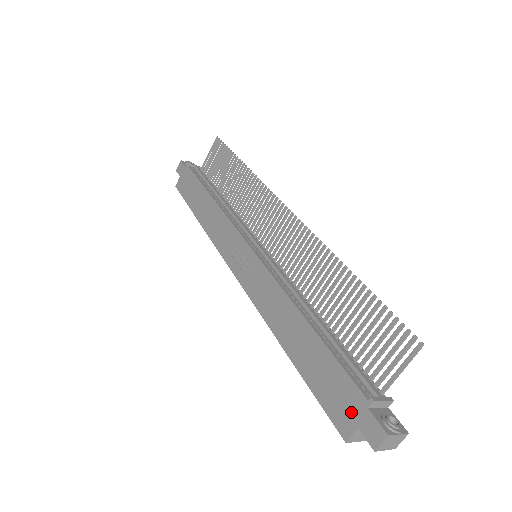
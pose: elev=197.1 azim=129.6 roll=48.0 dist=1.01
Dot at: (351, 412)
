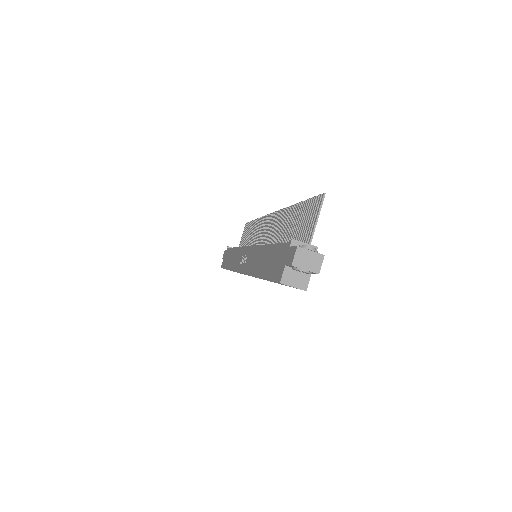
Dot at: (283, 261)
